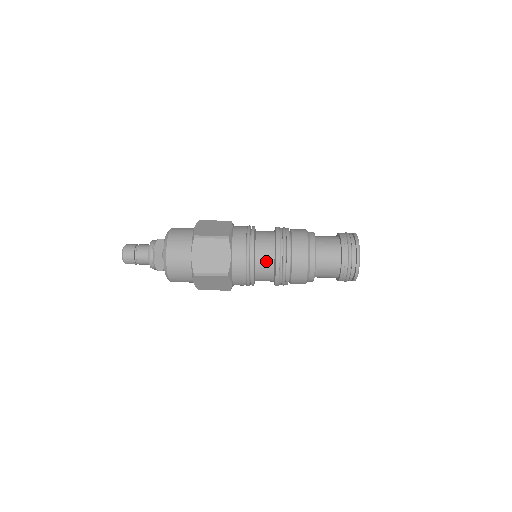
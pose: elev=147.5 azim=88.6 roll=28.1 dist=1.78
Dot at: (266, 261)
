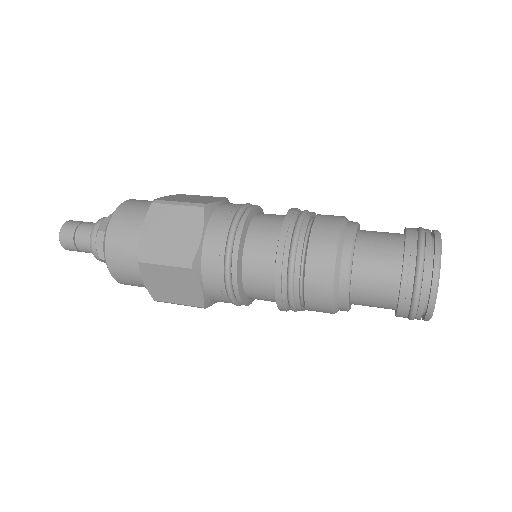
Dot at: (262, 252)
